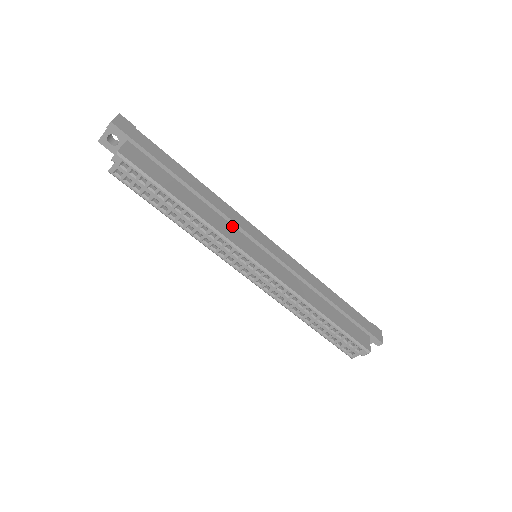
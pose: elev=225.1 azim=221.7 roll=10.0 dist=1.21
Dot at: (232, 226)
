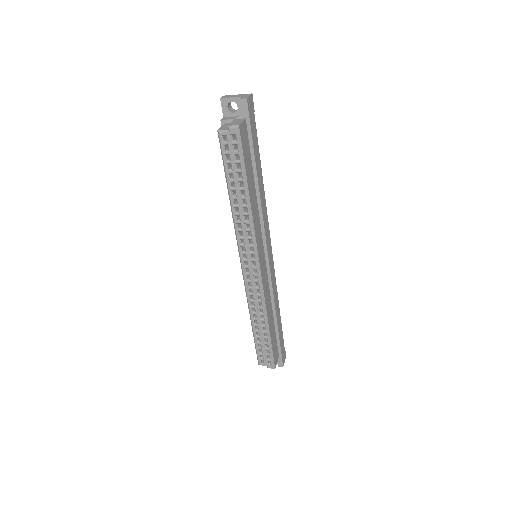
Dot at: (260, 227)
